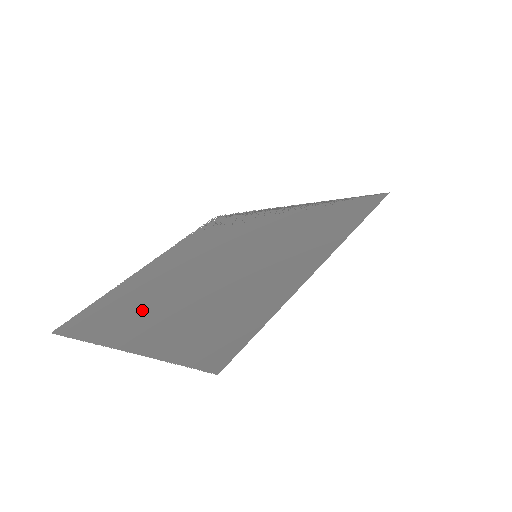
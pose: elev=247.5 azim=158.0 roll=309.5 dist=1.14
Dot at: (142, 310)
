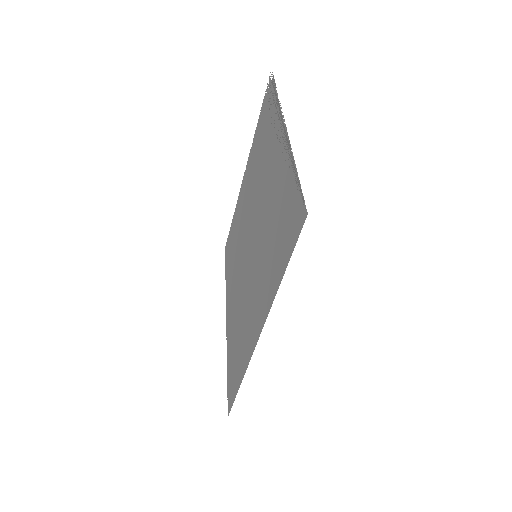
Dot at: (233, 275)
